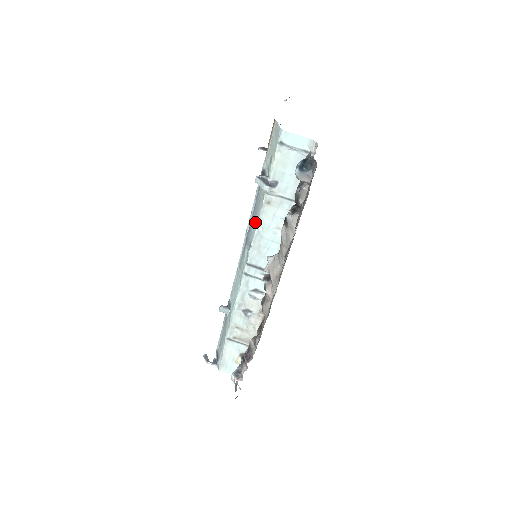
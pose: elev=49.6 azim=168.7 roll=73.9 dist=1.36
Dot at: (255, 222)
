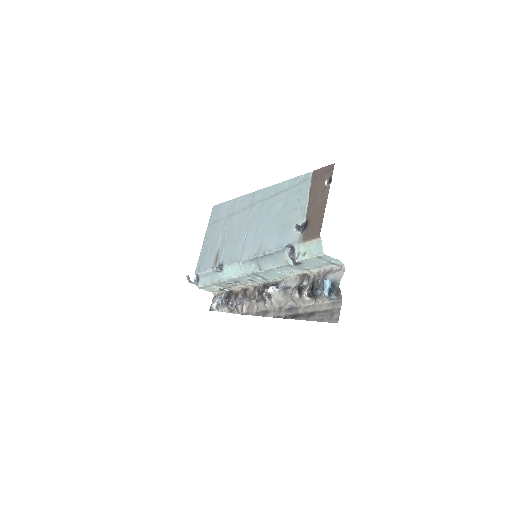
Dot at: (271, 265)
